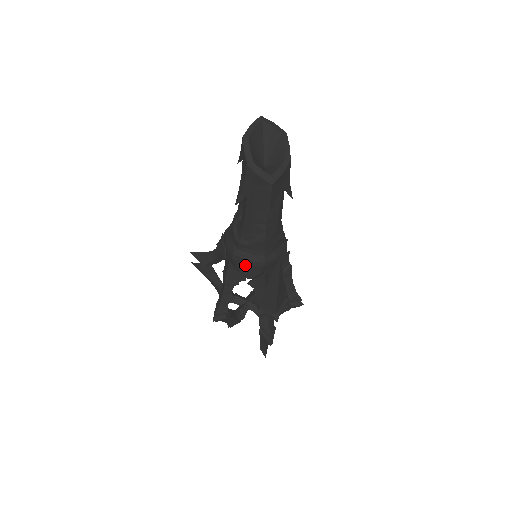
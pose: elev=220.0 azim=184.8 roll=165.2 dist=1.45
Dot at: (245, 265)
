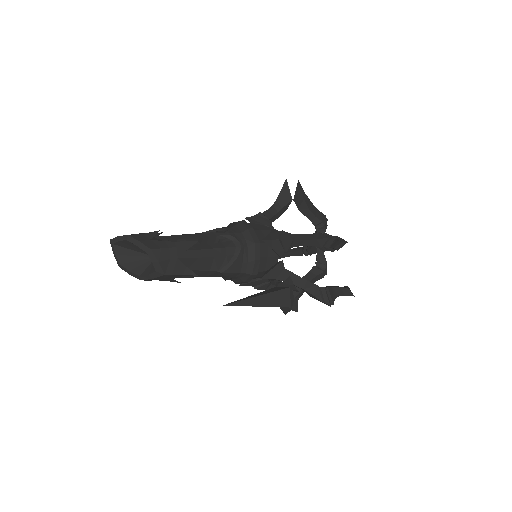
Dot at: occluded
